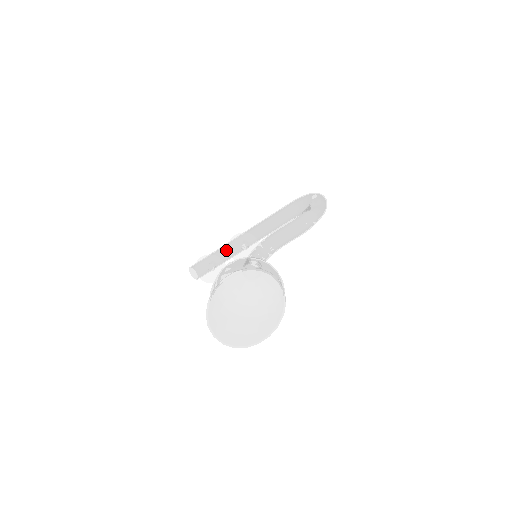
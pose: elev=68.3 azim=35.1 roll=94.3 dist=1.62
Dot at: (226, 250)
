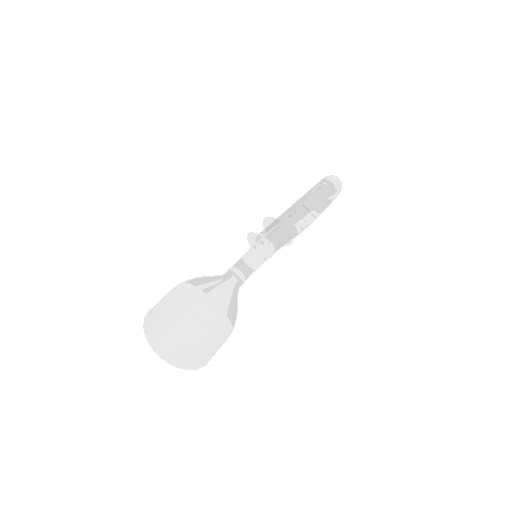
Dot at: occluded
